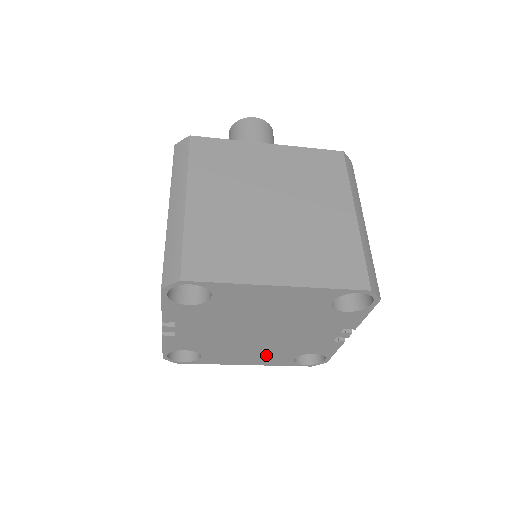
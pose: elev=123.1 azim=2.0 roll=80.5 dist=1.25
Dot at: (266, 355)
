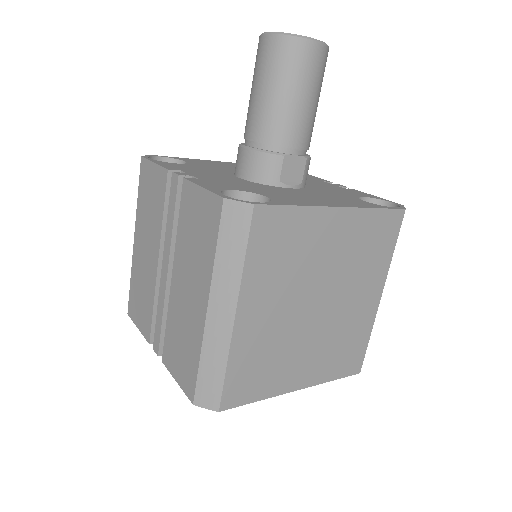
Dot at: occluded
